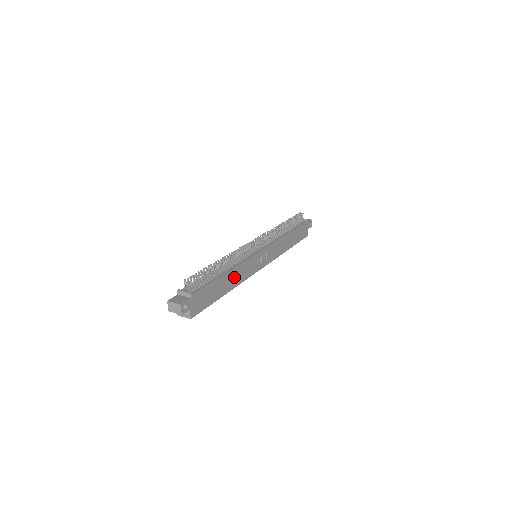
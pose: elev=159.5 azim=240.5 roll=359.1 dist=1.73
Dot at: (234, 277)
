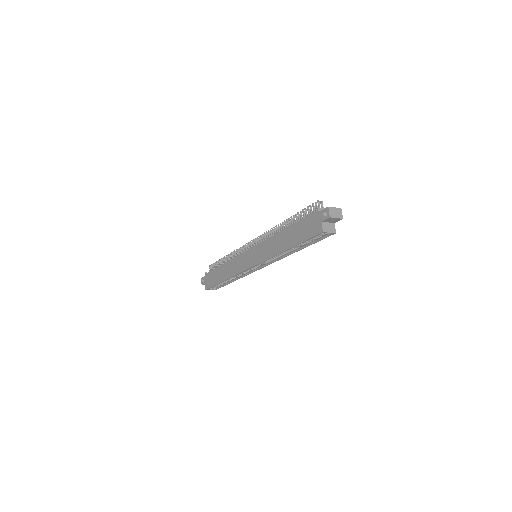
Dot at: occluded
